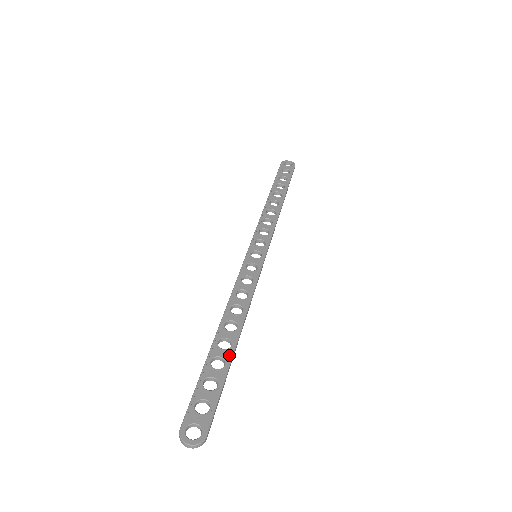
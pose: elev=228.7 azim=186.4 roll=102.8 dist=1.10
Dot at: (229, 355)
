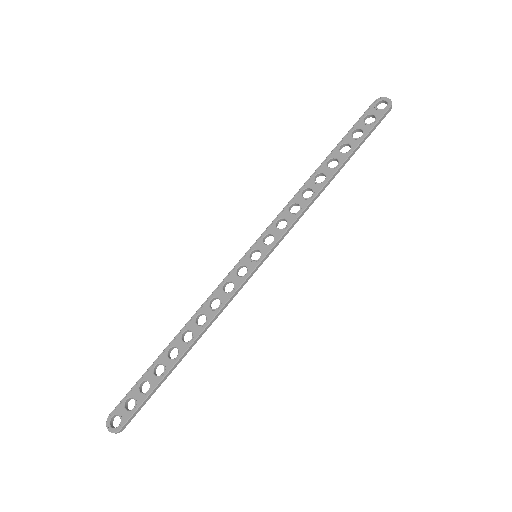
Dot at: (170, 366)
